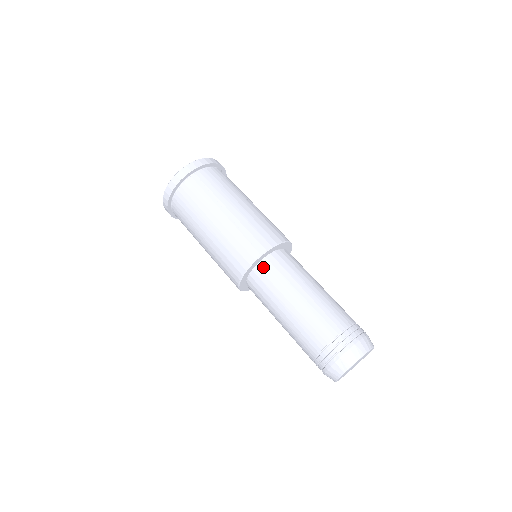
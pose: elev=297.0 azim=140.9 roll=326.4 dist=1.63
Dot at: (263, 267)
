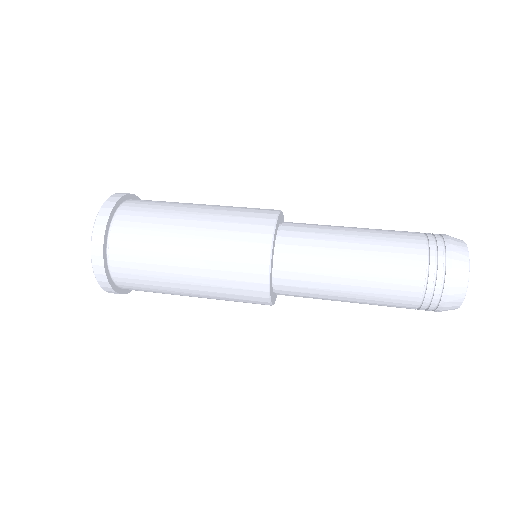
Dot at: occluded
